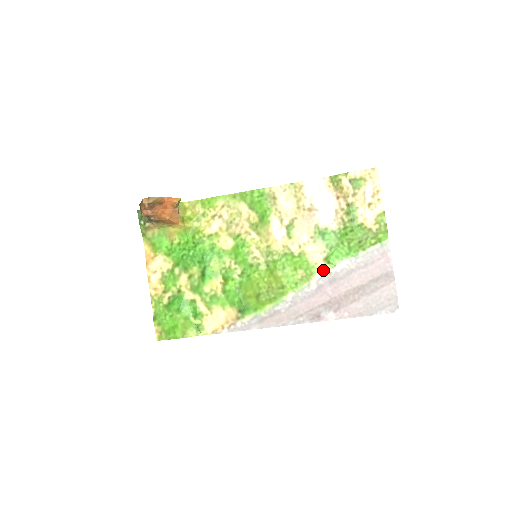
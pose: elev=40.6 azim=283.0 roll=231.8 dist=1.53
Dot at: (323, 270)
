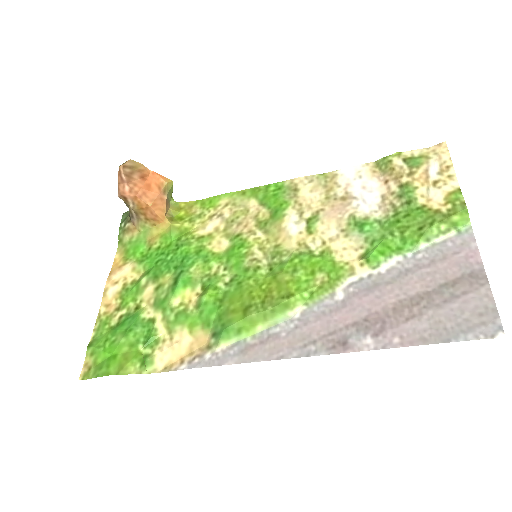
Dot at: (358, 272)
